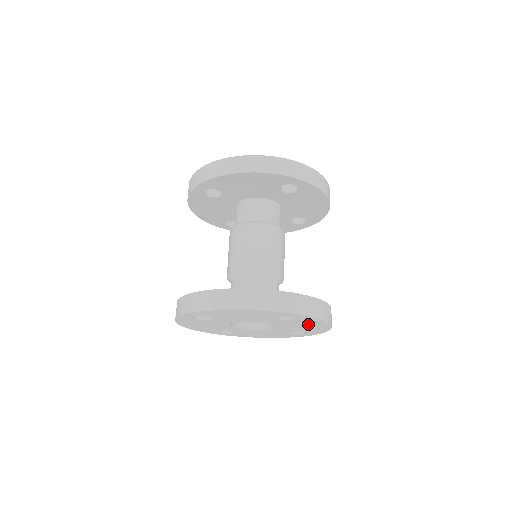
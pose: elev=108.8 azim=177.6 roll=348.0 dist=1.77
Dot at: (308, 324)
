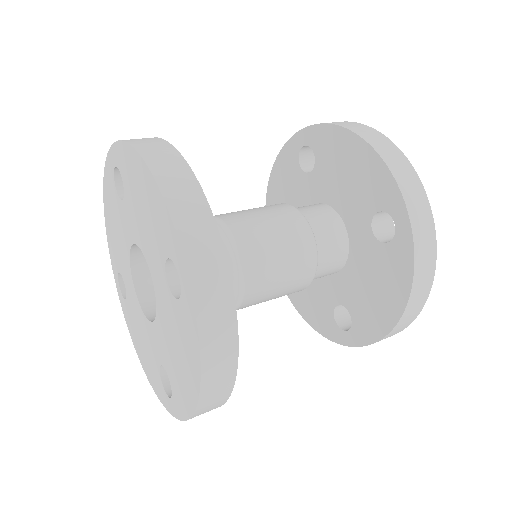
Dot at: (137, 188)
